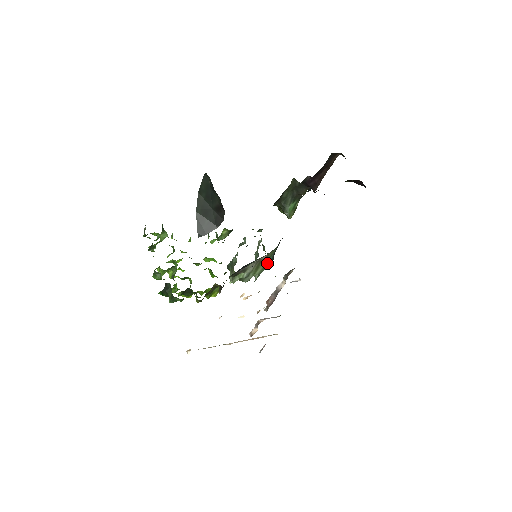
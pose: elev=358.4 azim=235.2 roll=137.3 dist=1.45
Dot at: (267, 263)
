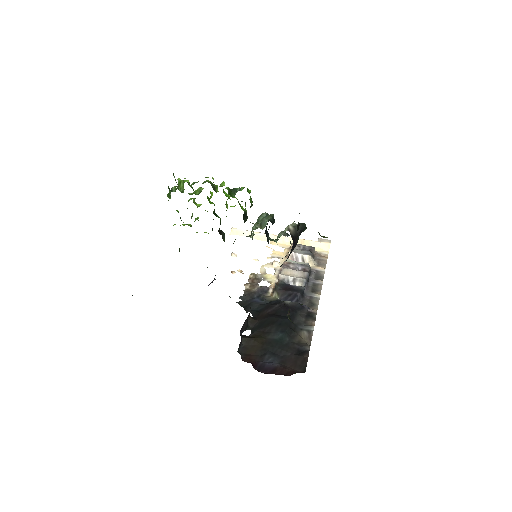
Dot at: occluded
